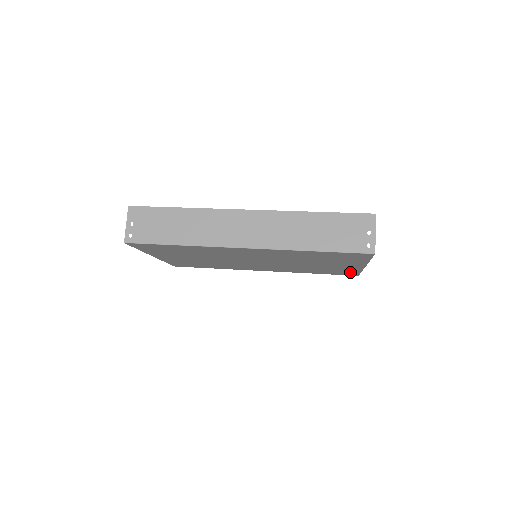
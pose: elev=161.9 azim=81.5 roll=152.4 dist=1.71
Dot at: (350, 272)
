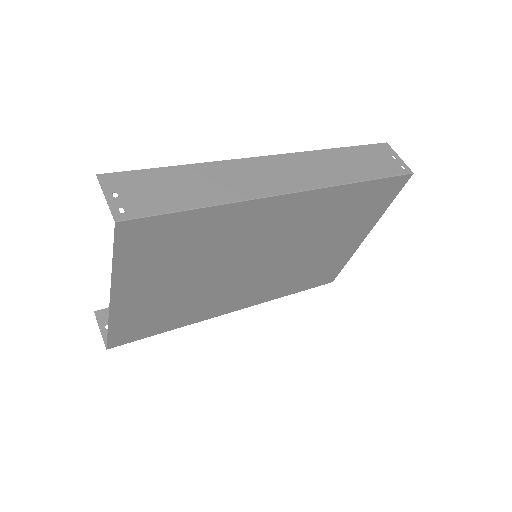
Dot at: (334, 269)
